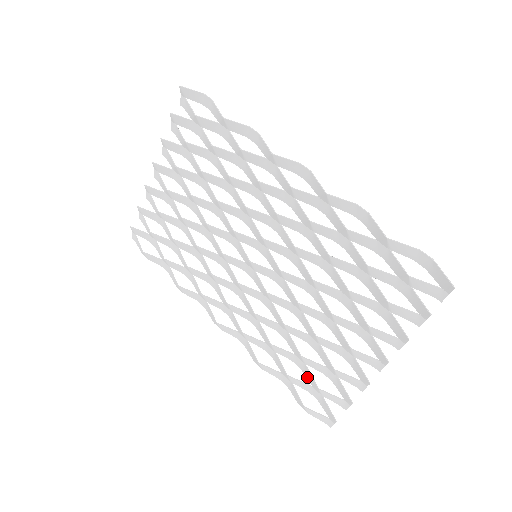
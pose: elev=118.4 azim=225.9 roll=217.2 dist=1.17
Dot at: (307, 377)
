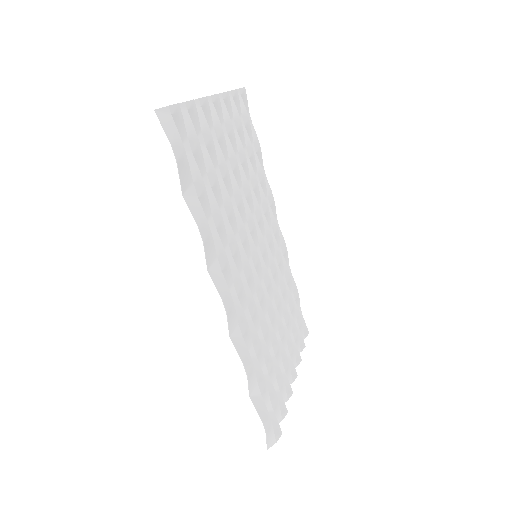
Dot at: (294, 314)
